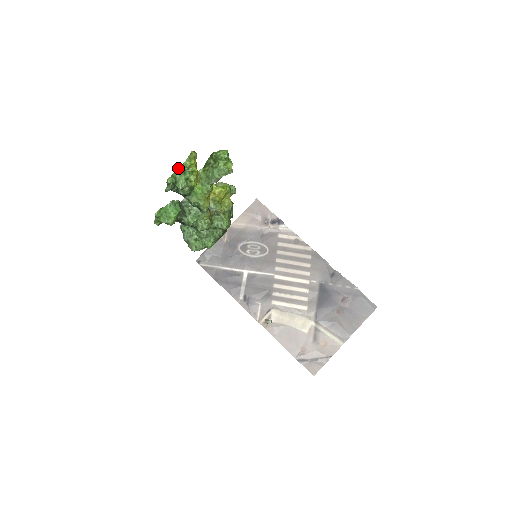
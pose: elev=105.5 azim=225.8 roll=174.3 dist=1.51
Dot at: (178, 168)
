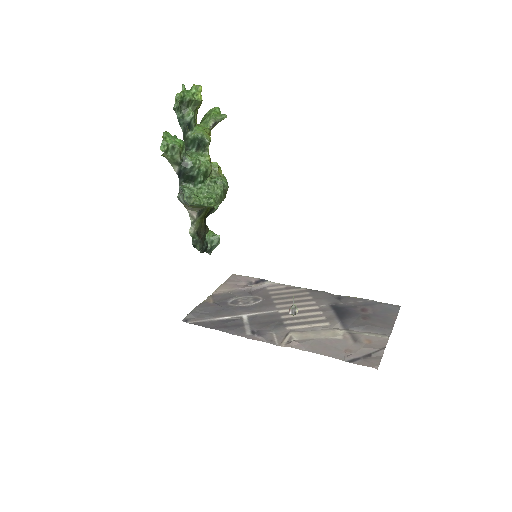
Dot at: (185, 89)
